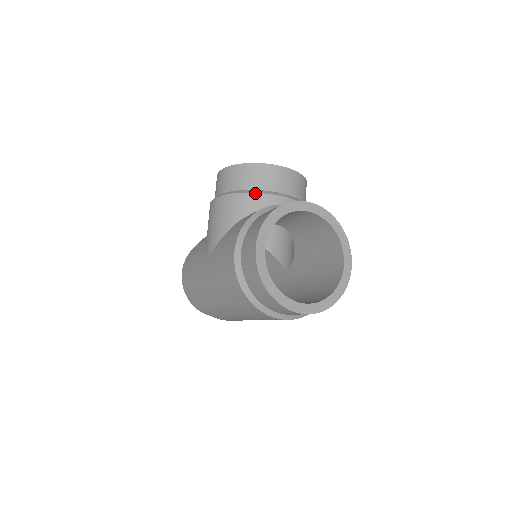
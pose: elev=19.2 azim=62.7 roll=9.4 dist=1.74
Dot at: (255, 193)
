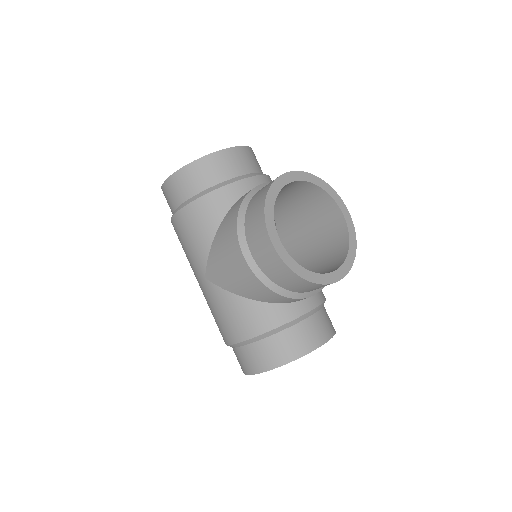
Dot at: (289, 298)
